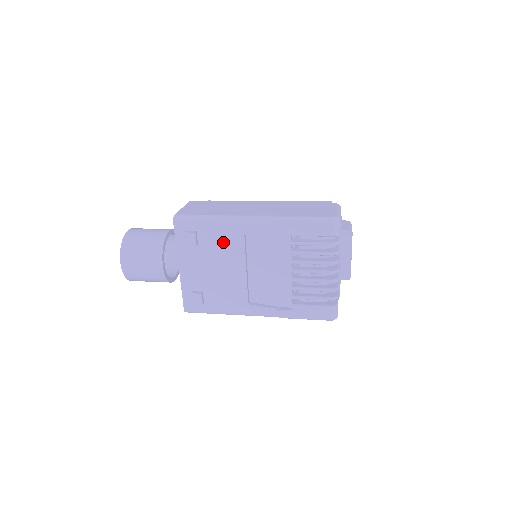
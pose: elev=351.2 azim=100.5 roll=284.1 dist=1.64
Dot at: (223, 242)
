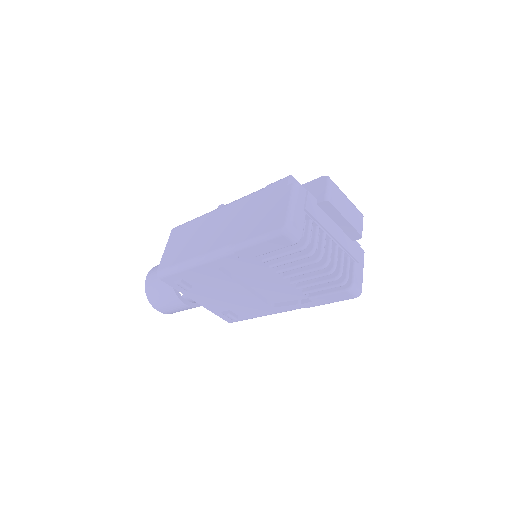
Dot at: (208, 279)
